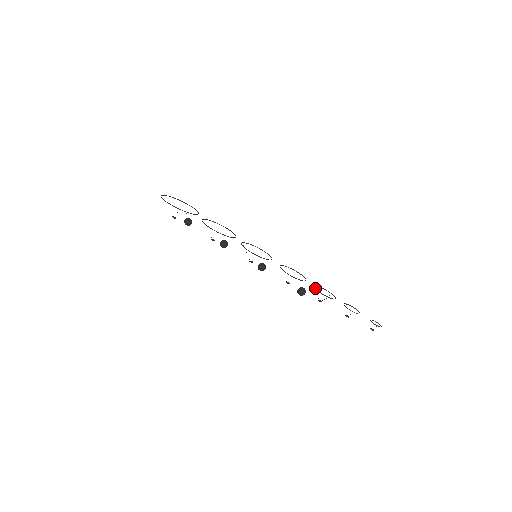
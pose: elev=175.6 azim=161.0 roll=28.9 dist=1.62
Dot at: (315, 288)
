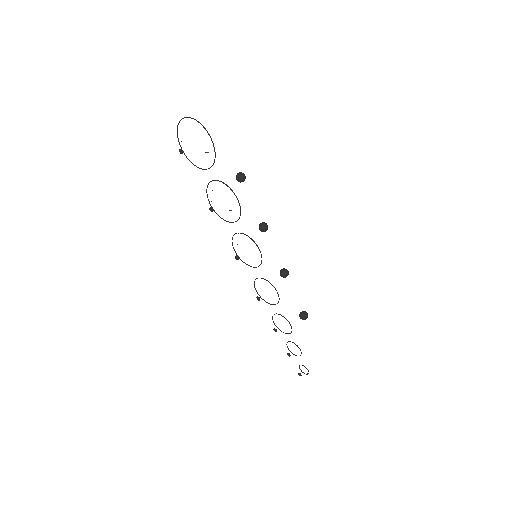
Dot at: occluded
